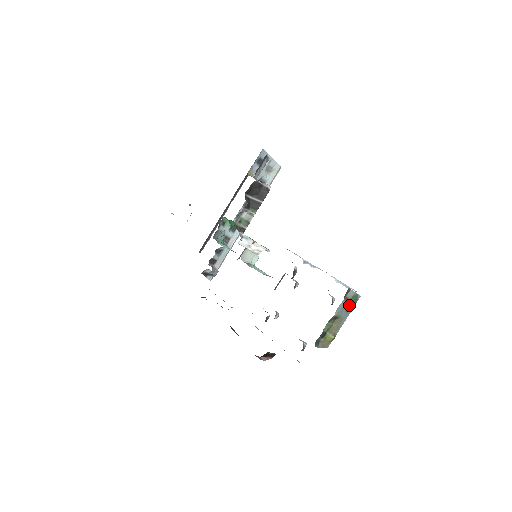
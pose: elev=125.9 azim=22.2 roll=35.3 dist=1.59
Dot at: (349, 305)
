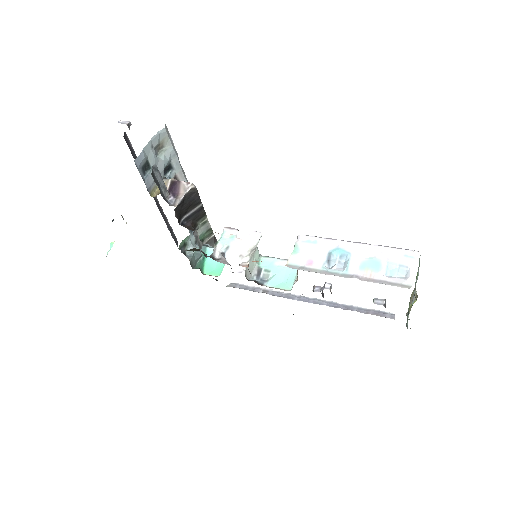
Dot at: occluded
